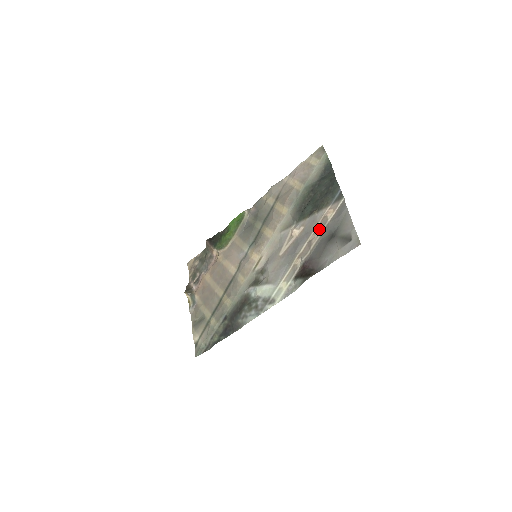
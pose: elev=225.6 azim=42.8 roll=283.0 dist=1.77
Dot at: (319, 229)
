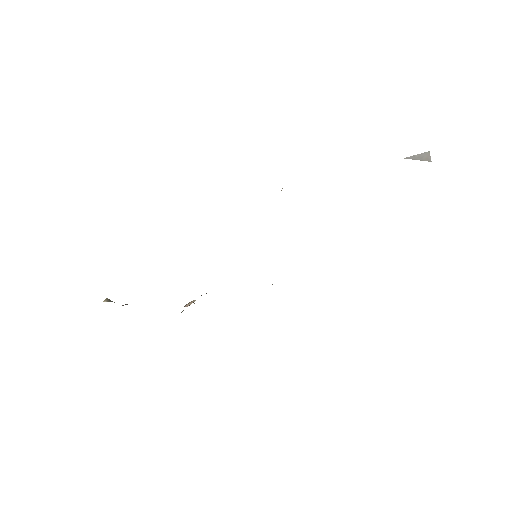
Dot at: occluded
